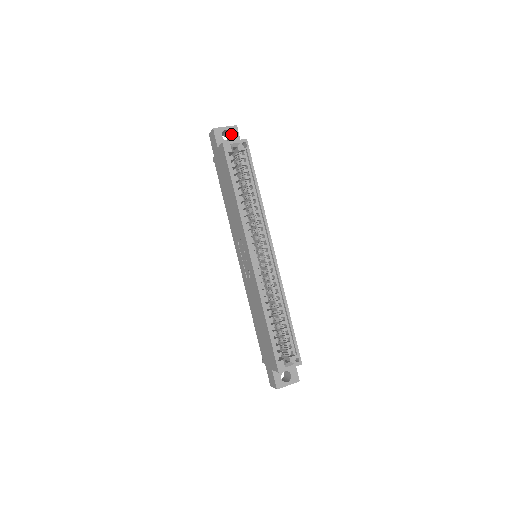
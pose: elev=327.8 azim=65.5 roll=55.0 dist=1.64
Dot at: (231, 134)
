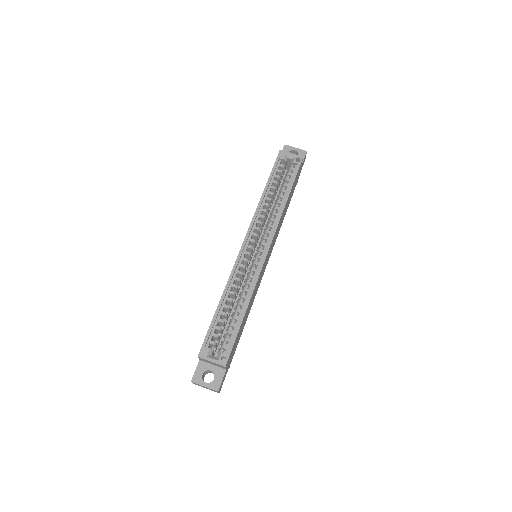
Dot at: occluded
